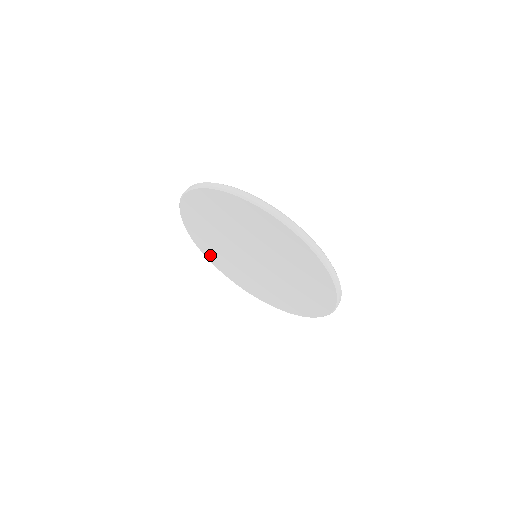
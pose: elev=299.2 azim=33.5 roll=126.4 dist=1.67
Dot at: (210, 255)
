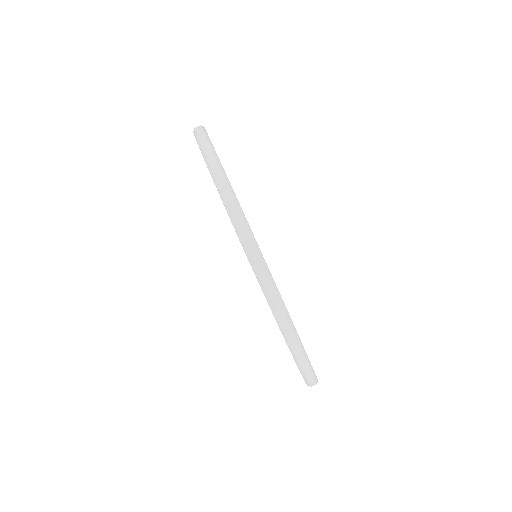
Dot at: occluded
